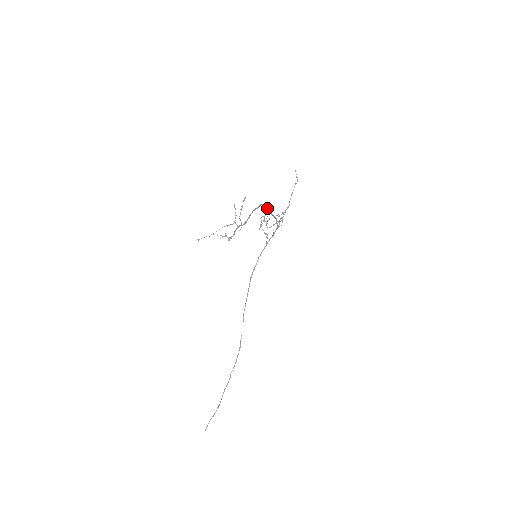
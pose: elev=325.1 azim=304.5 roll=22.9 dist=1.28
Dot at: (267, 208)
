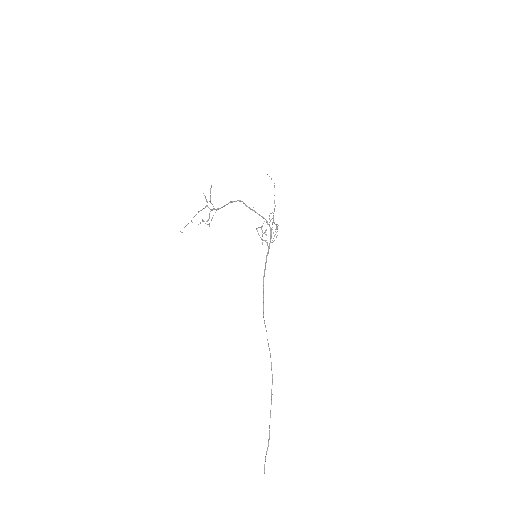
Dot at: (249, 207)
